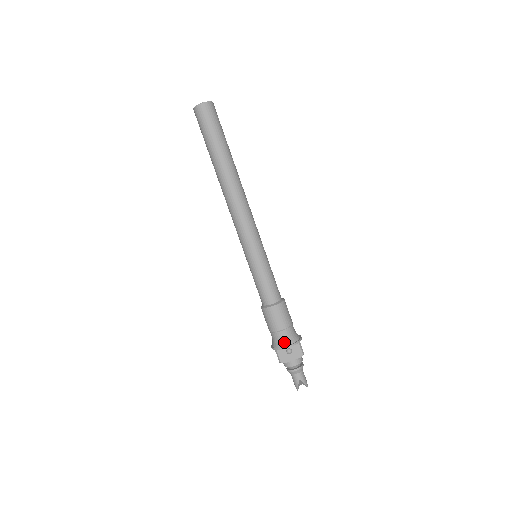
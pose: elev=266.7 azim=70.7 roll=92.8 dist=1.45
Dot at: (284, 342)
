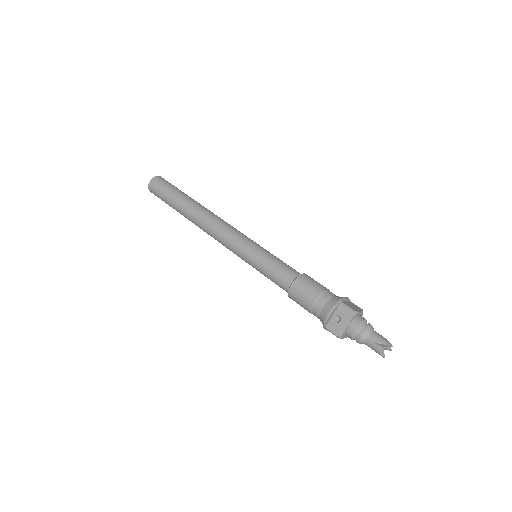
Dot at: (324, 313)
